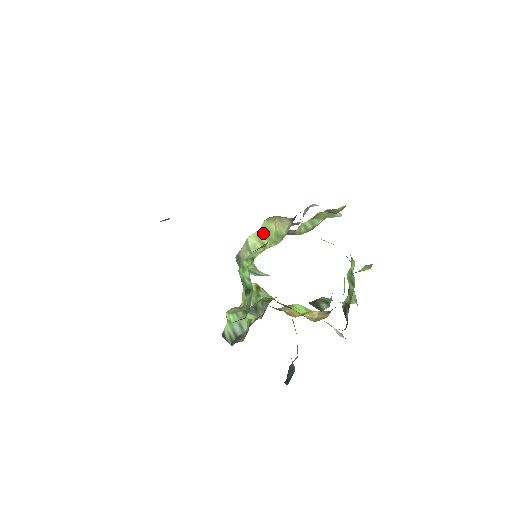
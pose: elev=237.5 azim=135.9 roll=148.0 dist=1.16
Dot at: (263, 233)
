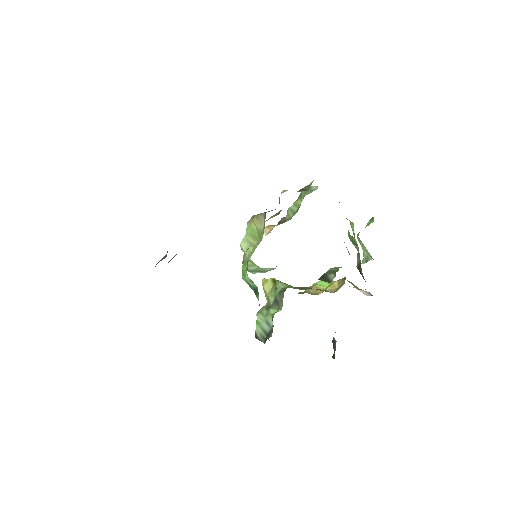
Dot at: (249, 235)
